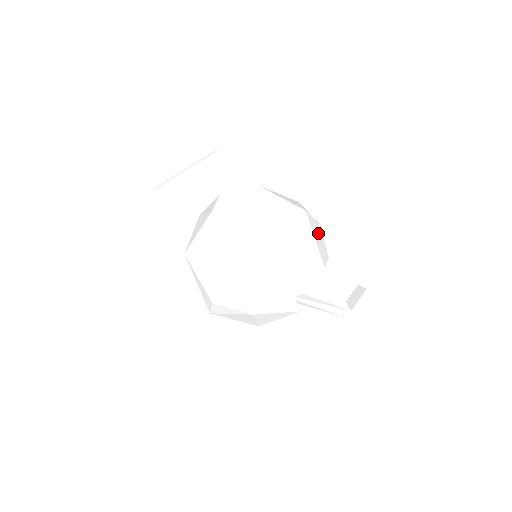
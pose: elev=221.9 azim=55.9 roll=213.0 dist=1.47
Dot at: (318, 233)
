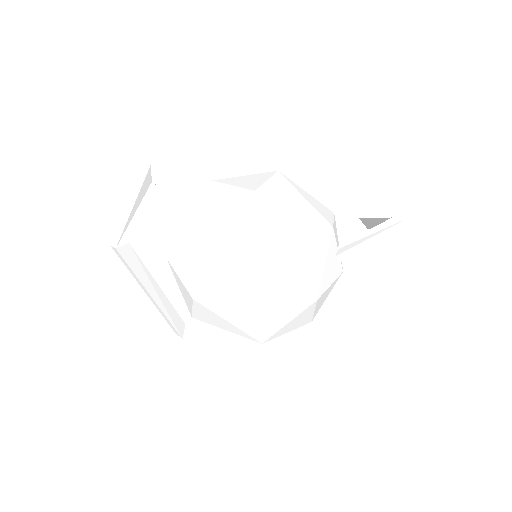
Dot at: occluded
